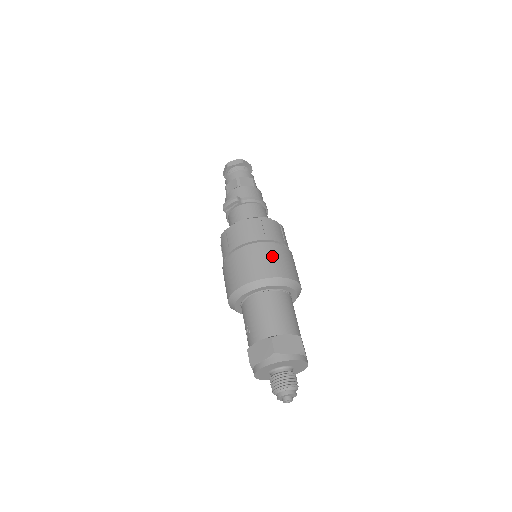
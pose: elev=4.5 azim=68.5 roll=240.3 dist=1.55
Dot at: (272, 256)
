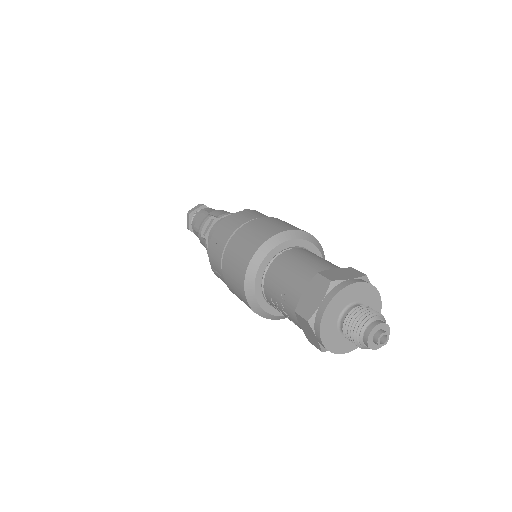
Dot at: (273, 222)
